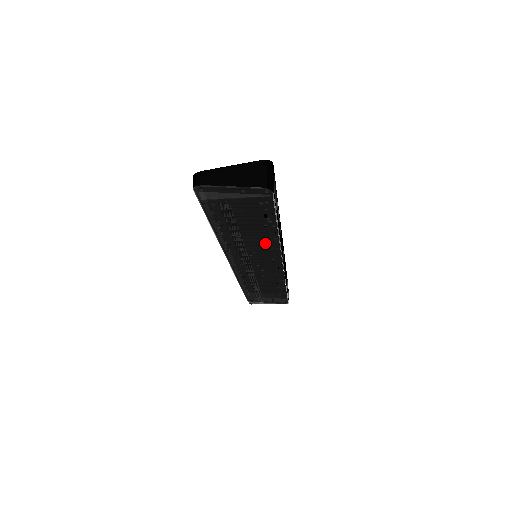
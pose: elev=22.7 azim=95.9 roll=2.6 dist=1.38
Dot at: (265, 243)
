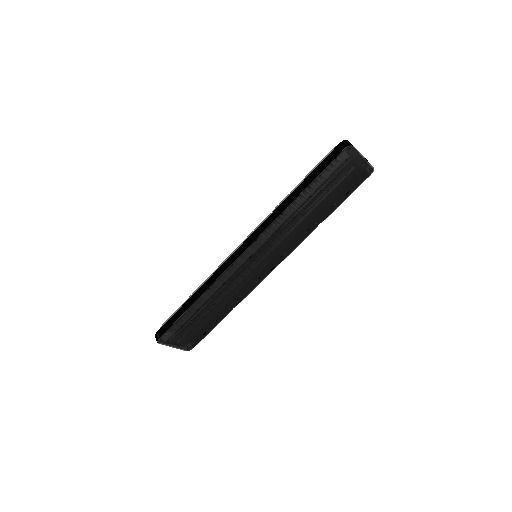
Dot at: (308, 227)
